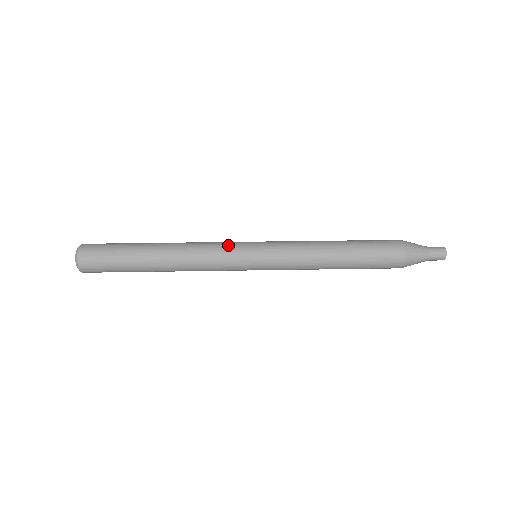
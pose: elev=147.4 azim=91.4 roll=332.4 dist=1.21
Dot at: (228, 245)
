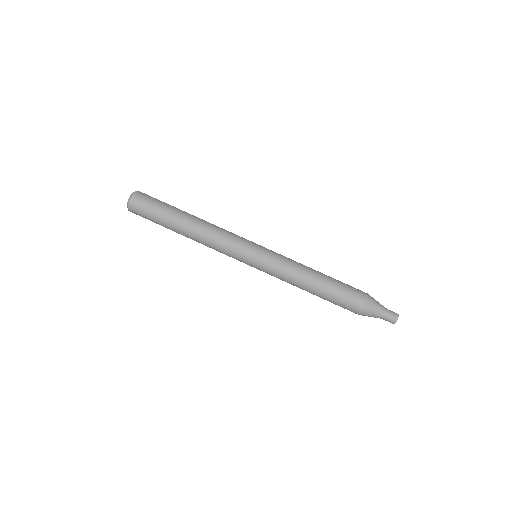
Dot at: (235, 247)
